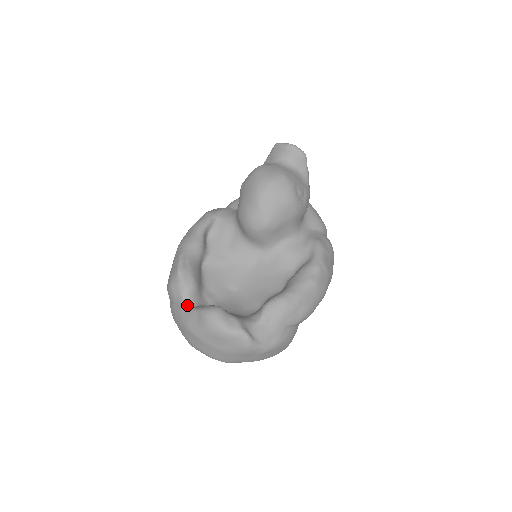
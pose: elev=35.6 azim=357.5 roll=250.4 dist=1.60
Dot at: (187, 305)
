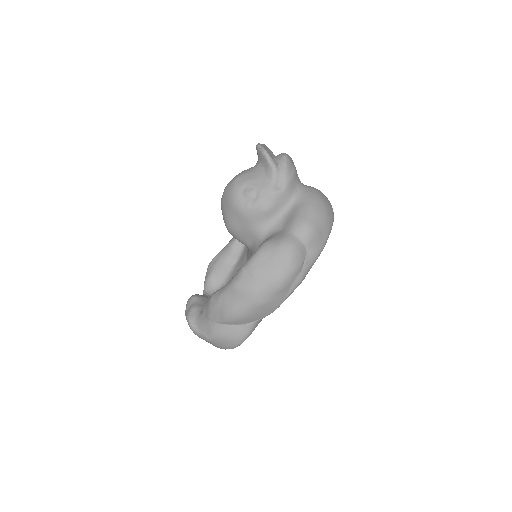
Dot at: (203, 292)
